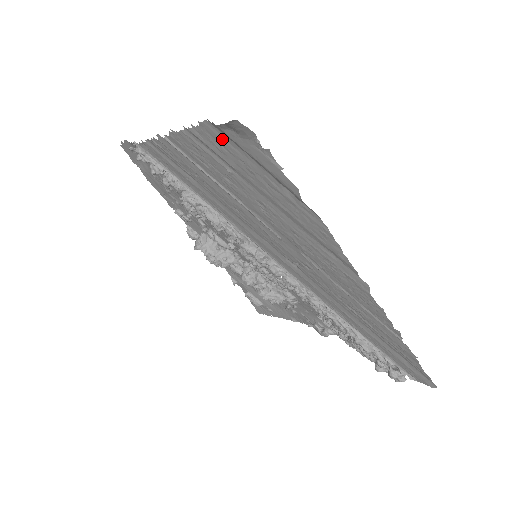
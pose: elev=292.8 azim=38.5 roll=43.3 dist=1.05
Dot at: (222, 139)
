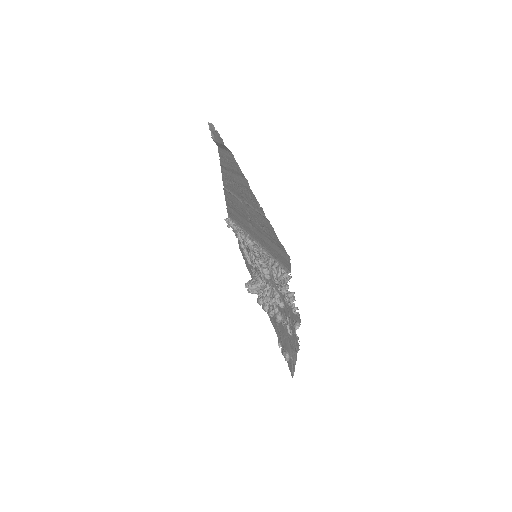
Dot at: (221, 152)
